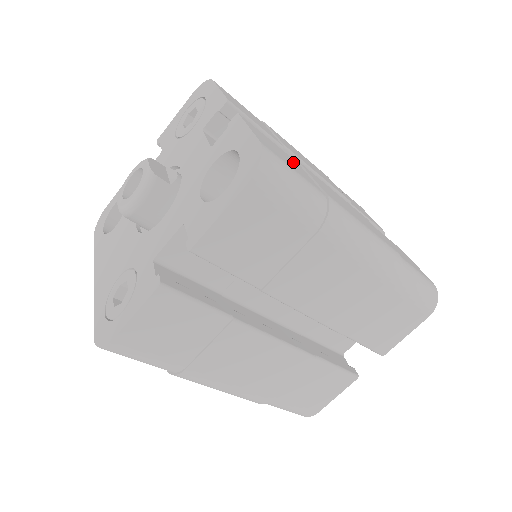
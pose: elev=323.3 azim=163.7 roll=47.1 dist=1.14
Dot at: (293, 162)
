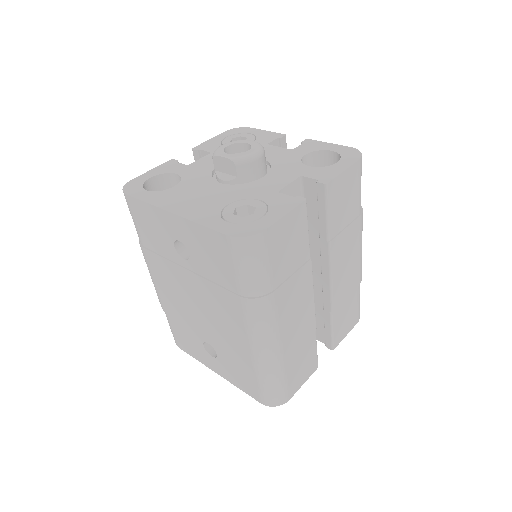
Dot at: occluded
